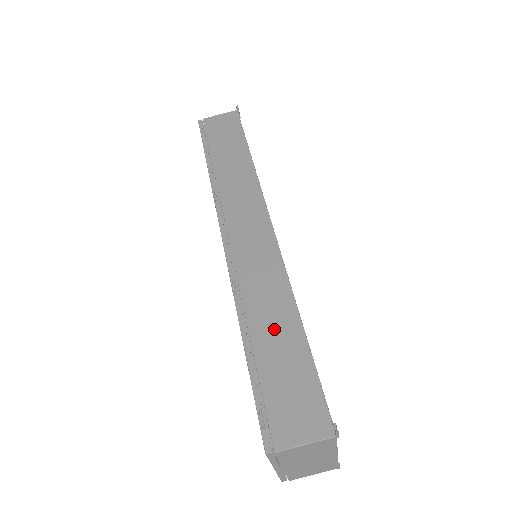
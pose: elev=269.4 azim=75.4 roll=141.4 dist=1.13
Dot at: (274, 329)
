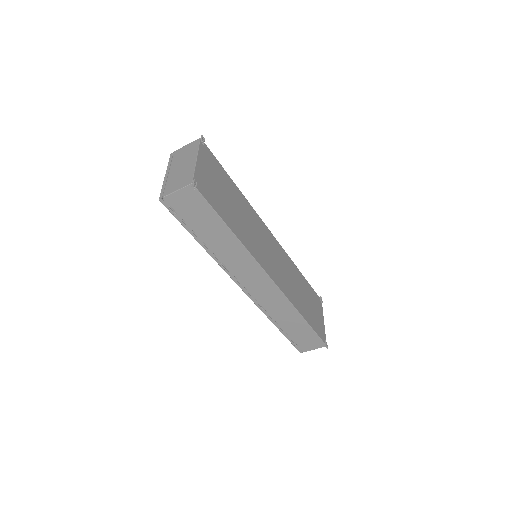
Dot at: (291, 323)
